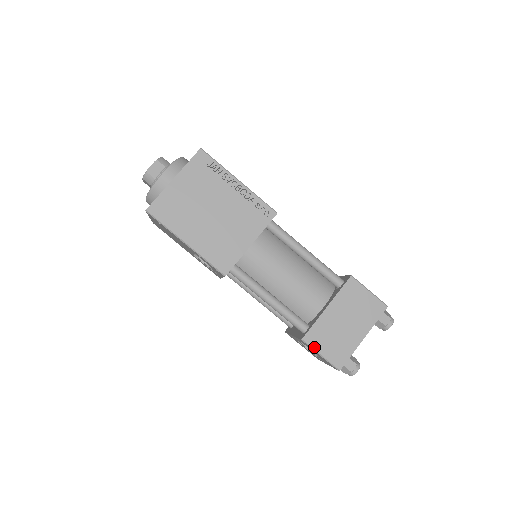
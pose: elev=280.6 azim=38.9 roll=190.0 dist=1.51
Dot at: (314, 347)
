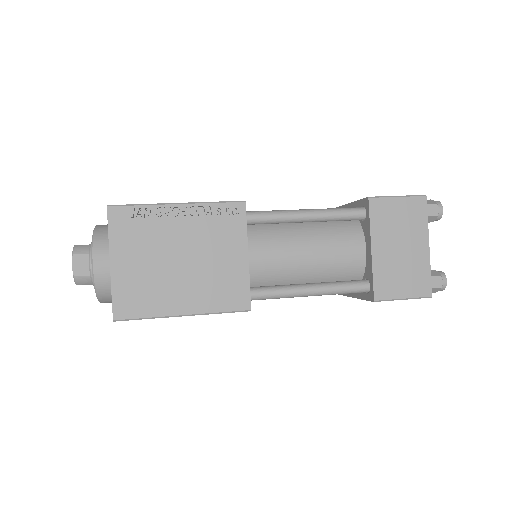
Dot at: (391, 298)
